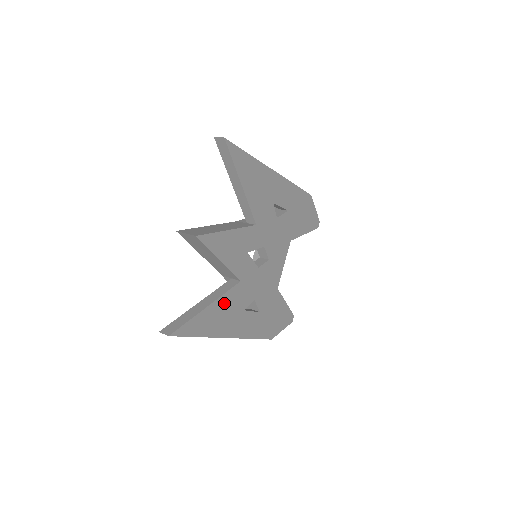
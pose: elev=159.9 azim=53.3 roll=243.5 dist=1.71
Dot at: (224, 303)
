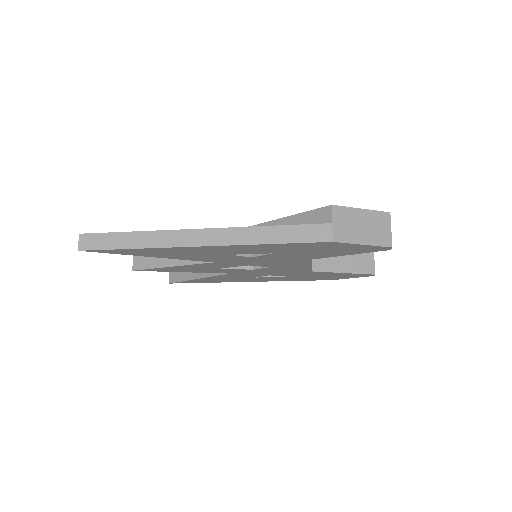
Dot at: (219, 277)
